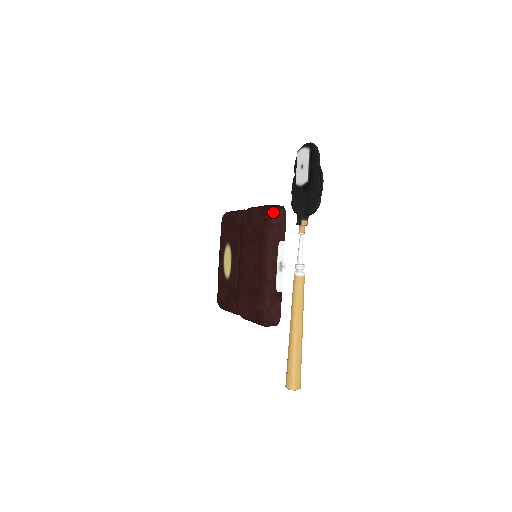
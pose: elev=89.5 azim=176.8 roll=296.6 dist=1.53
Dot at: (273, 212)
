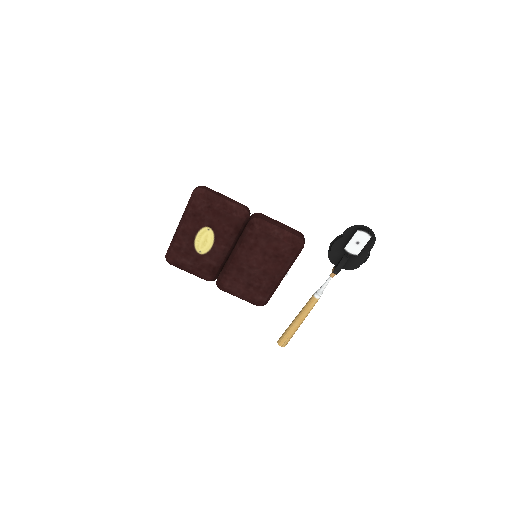
Dot at: (303, 246)
